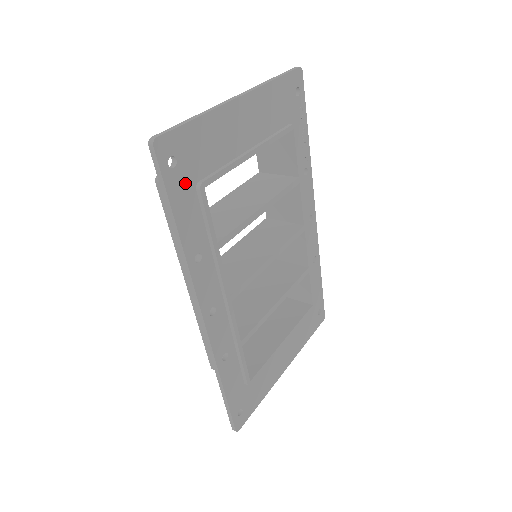
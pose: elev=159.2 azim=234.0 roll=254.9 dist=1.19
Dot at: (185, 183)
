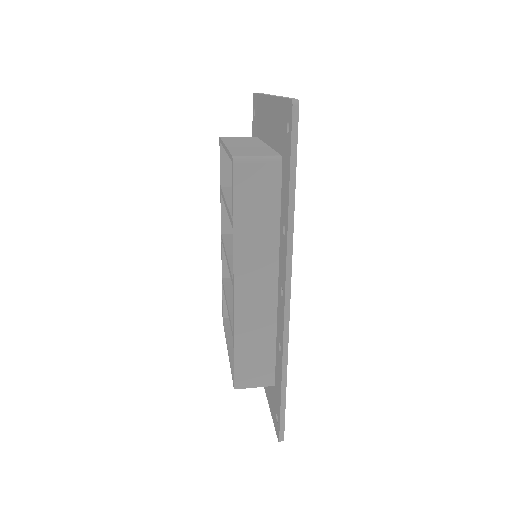
Dot at: occluded
